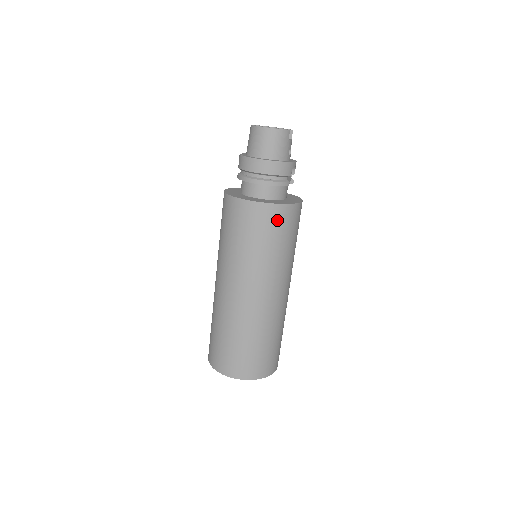
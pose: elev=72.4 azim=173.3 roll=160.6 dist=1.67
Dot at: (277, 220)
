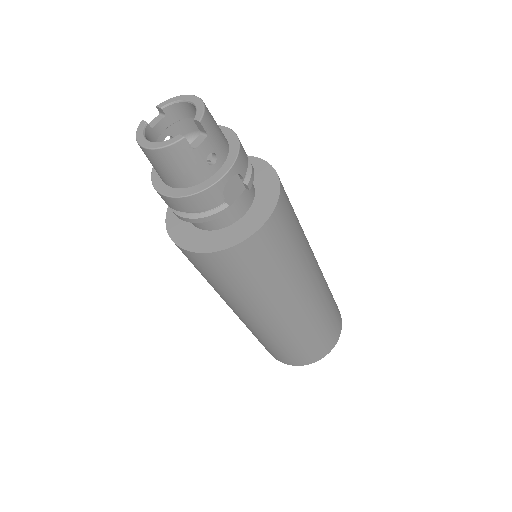
Dot at: (227, 265)
